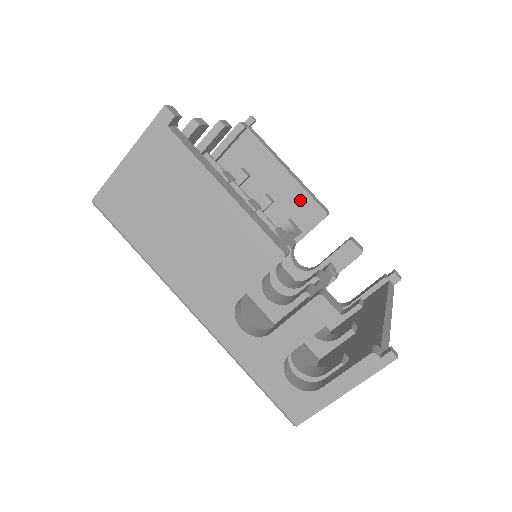
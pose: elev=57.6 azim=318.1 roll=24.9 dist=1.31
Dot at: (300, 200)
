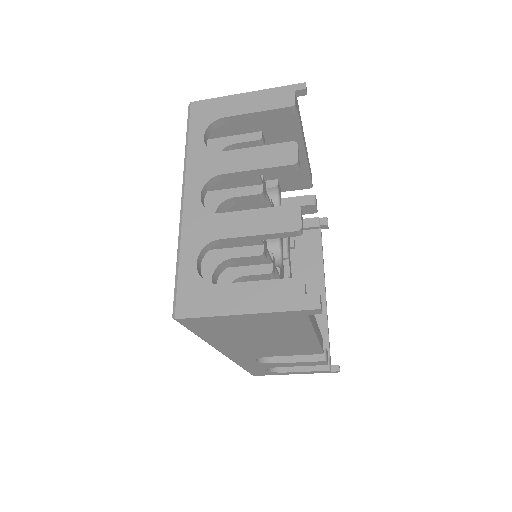
Dot at: (298, 172)
